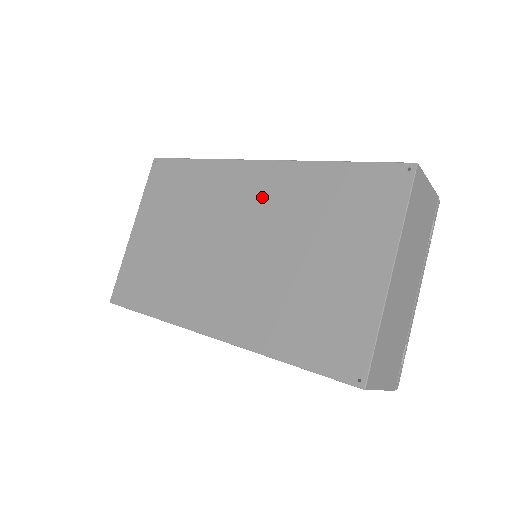
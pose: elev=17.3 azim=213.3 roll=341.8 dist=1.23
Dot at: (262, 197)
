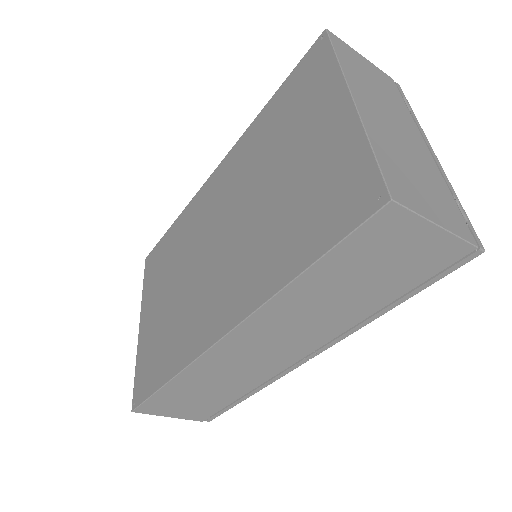
Dot at: (226, 185)
